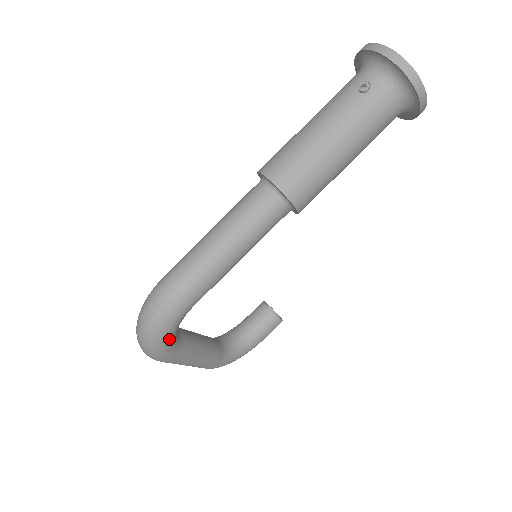
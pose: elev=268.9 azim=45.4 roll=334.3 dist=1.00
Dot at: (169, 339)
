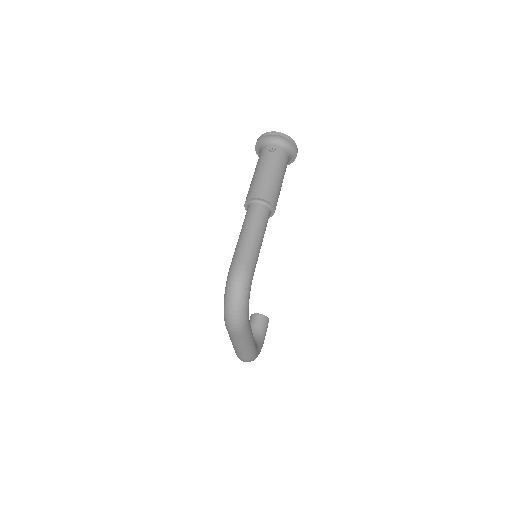
Dot at: occluded
